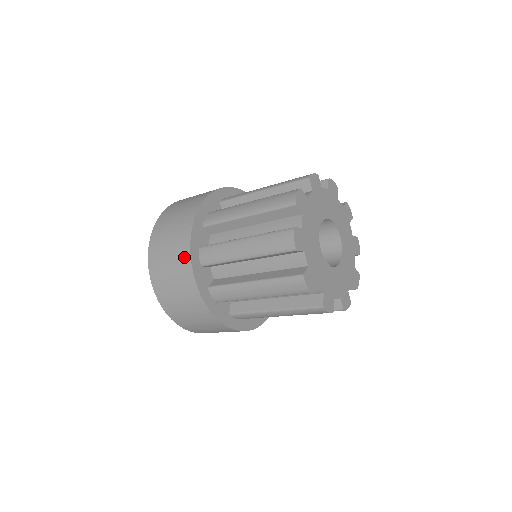
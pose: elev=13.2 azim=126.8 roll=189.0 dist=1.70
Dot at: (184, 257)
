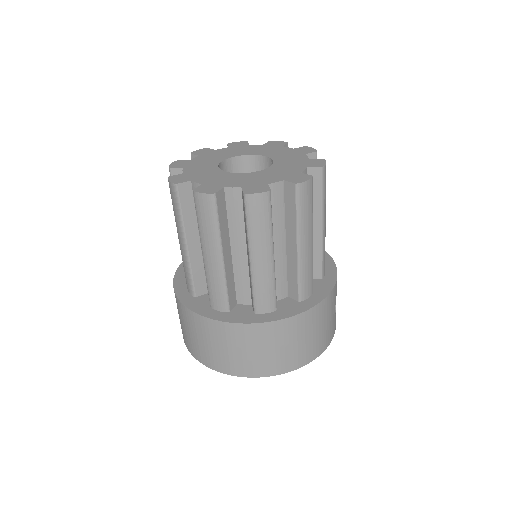
Dot at: occluded
